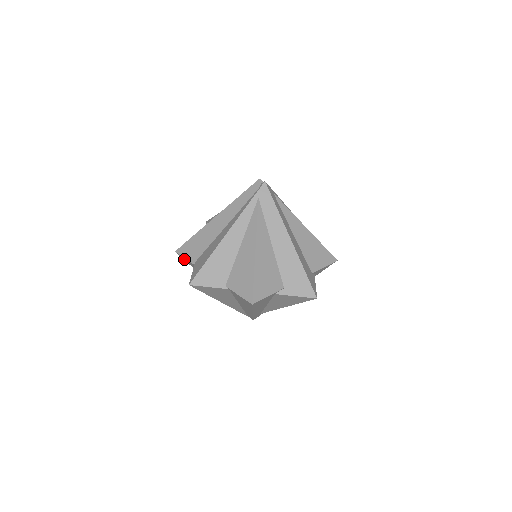
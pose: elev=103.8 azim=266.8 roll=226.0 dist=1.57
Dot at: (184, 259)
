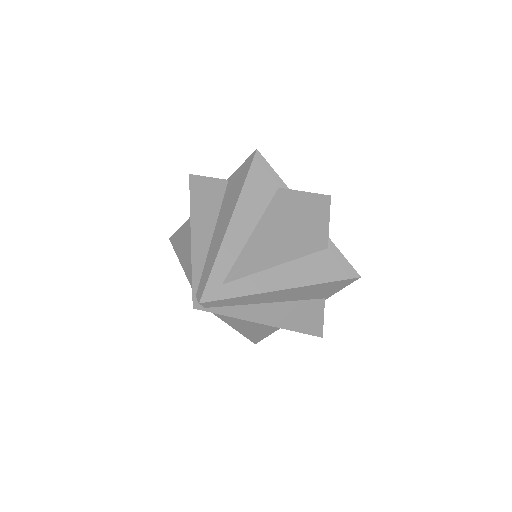
Dot at: (174, 238)
